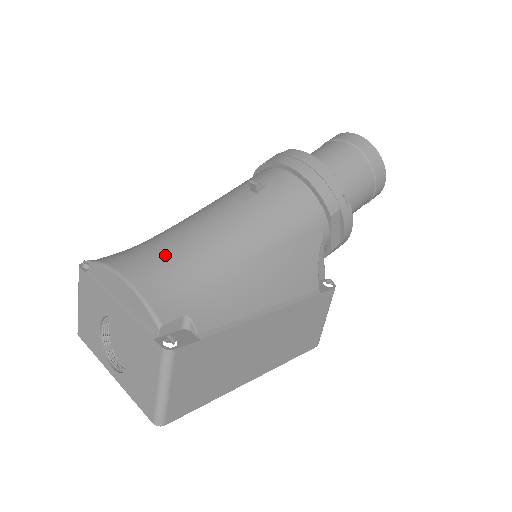
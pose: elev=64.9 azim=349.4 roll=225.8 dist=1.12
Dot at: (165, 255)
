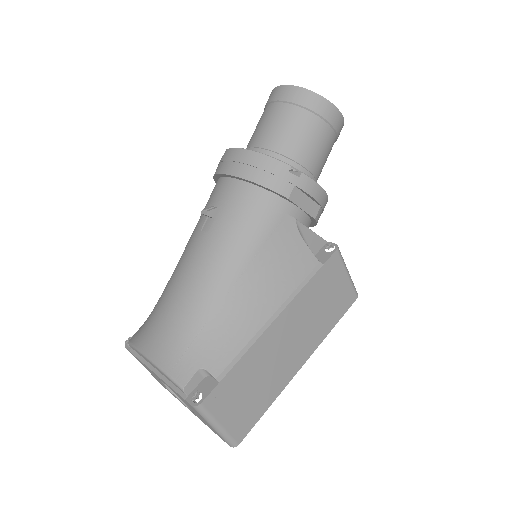
Dot at: (165, 322)
